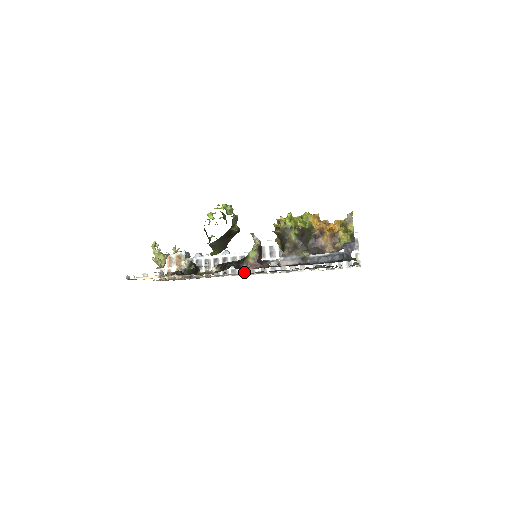
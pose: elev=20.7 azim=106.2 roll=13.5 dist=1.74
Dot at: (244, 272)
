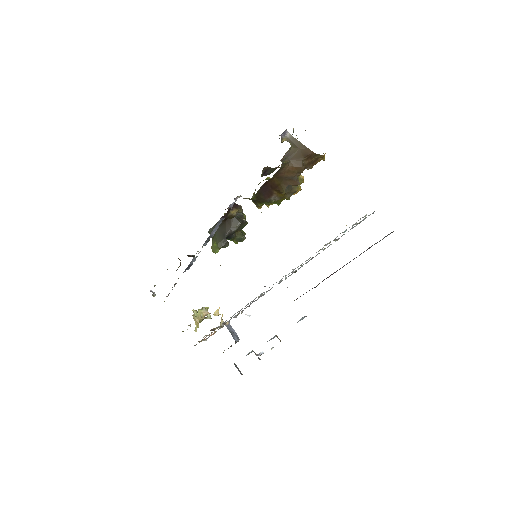
Dot at: occluded
